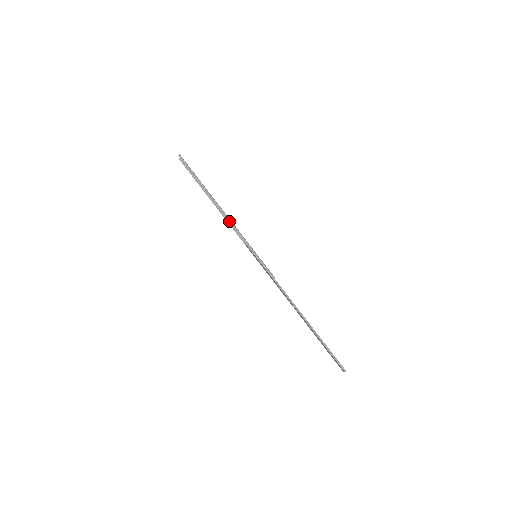
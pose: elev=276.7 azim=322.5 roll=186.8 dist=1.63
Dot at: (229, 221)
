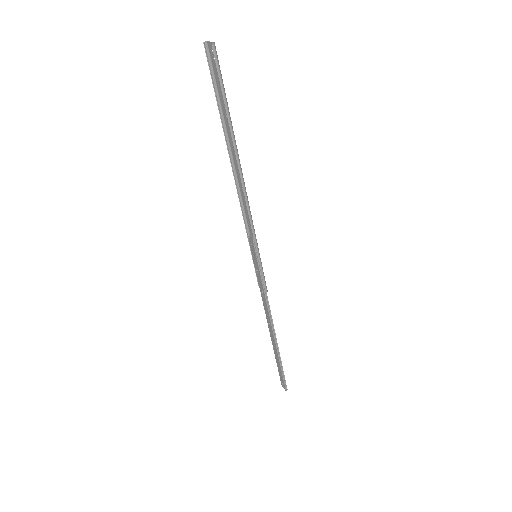
Dot at: (246, 201)
